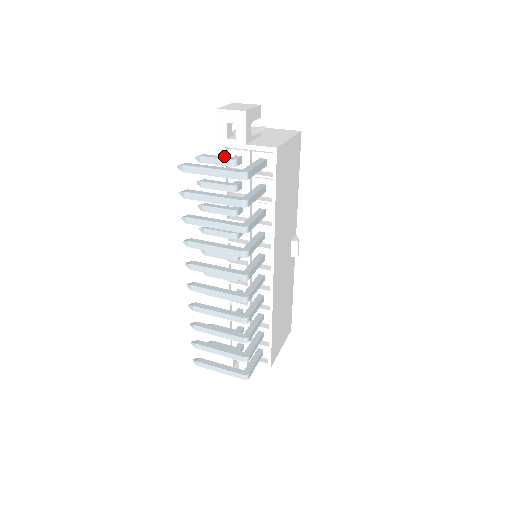
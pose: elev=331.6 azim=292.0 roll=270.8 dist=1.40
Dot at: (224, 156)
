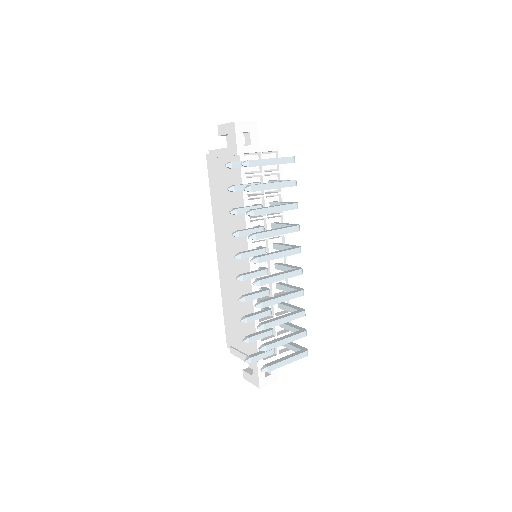
Dot at: occluded
